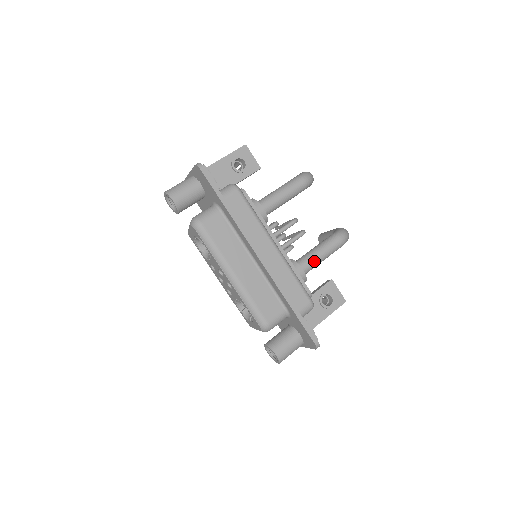
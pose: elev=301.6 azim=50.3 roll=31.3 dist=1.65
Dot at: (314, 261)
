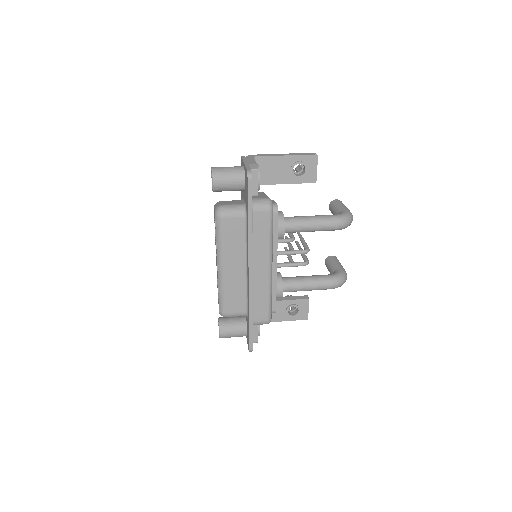
Dot at: (298, 289)
